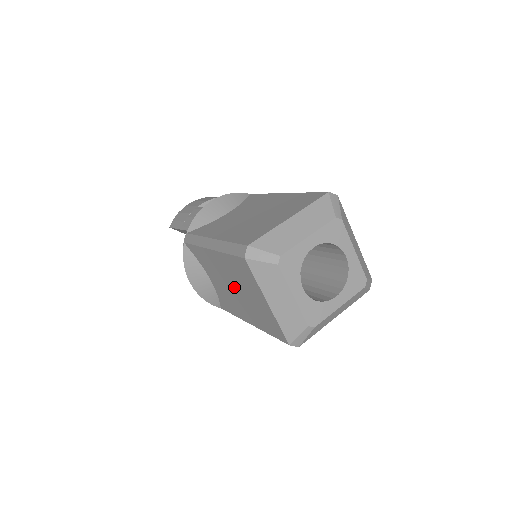
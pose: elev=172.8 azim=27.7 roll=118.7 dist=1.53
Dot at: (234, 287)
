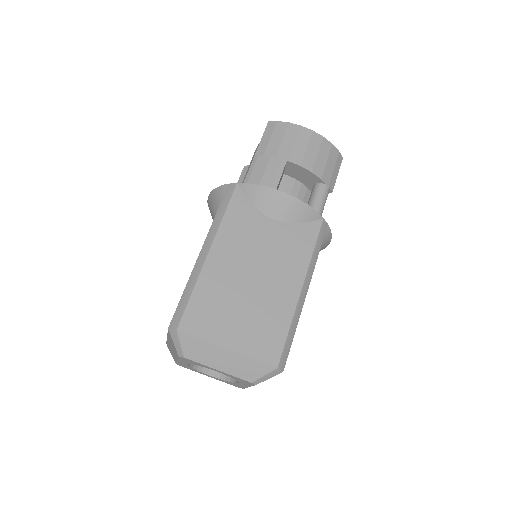
Dot at: occluded
